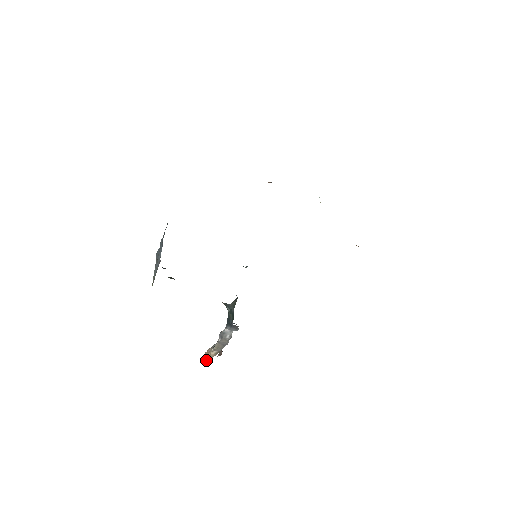
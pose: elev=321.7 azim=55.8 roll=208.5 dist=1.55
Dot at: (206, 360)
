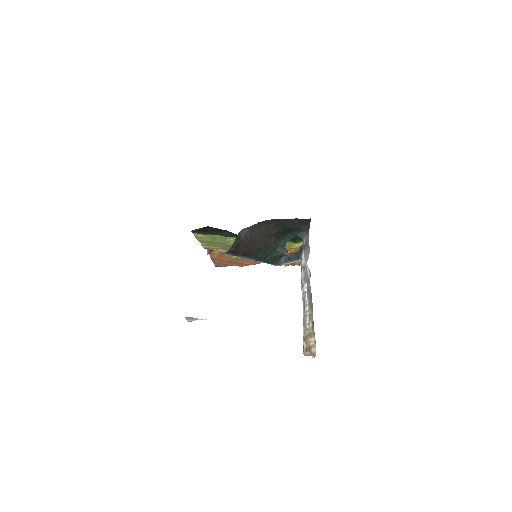
Dot at: (314, 338)
